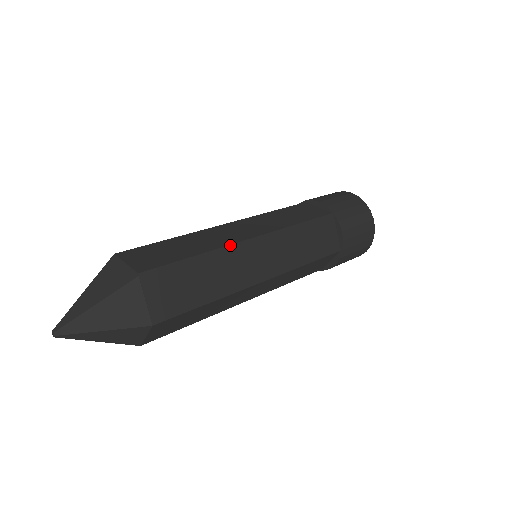
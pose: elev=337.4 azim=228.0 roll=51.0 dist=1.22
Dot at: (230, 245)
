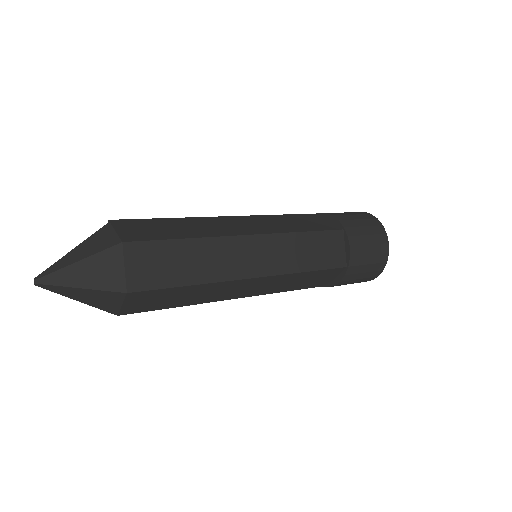
Dot at: (204, 217)
